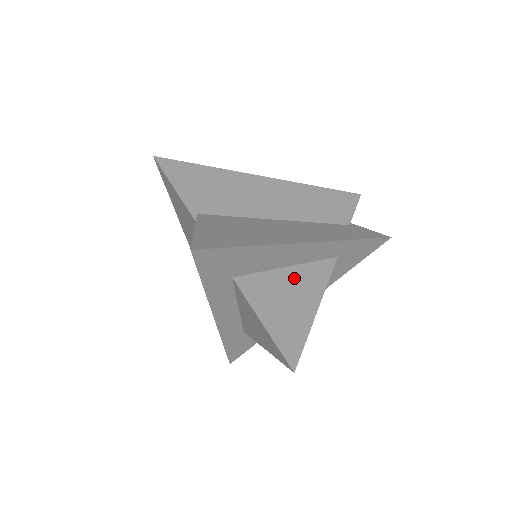
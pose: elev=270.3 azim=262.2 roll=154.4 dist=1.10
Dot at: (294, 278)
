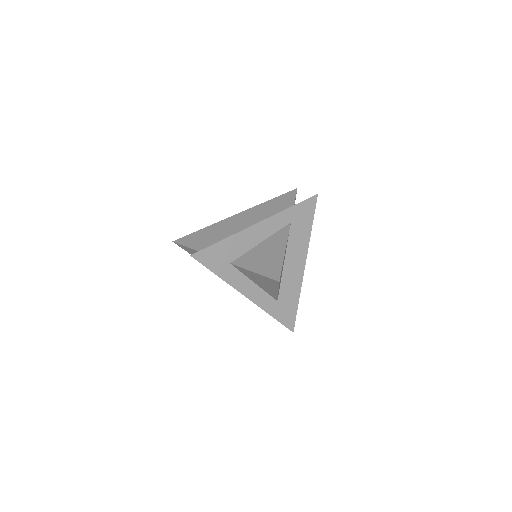
Dot at: (266, 245)
